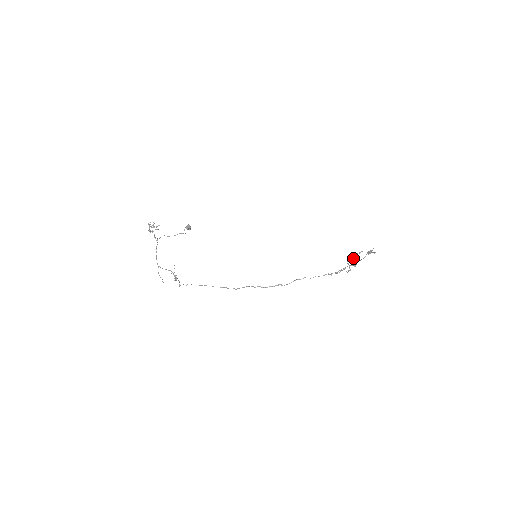
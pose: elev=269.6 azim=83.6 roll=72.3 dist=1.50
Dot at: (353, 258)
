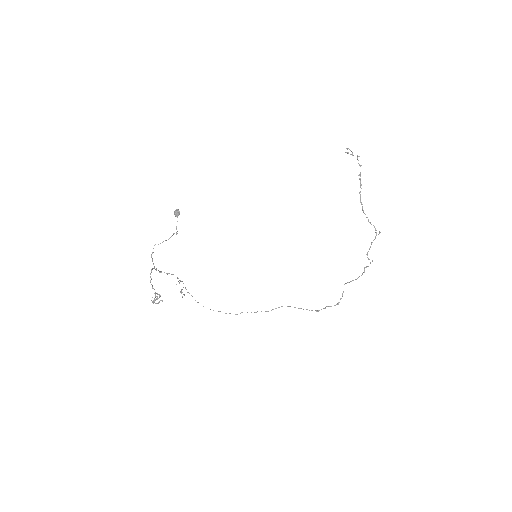
Dot at: occluded
